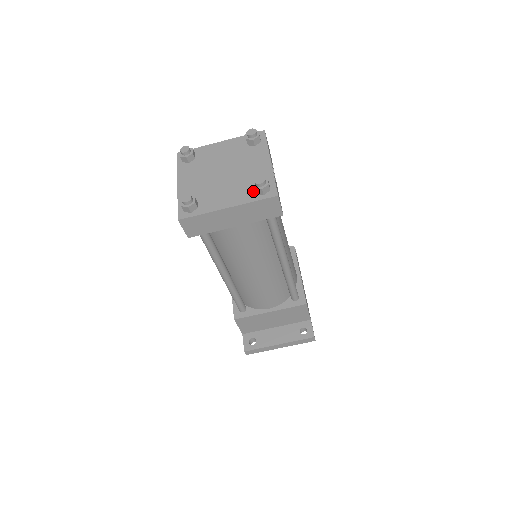
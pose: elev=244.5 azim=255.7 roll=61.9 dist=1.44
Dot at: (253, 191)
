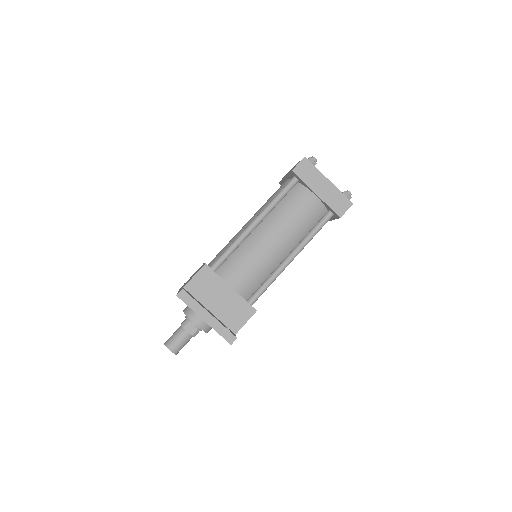
Dot at: occluded
